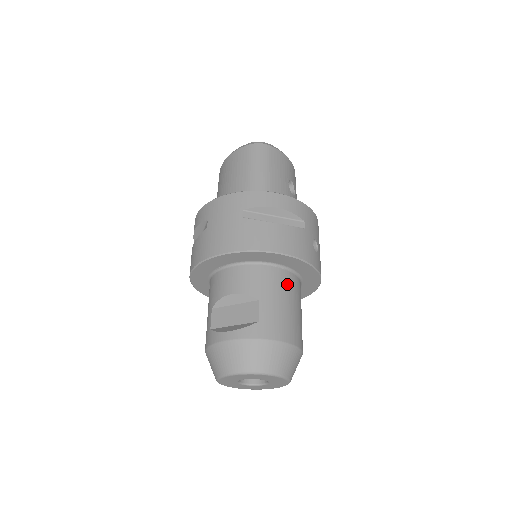
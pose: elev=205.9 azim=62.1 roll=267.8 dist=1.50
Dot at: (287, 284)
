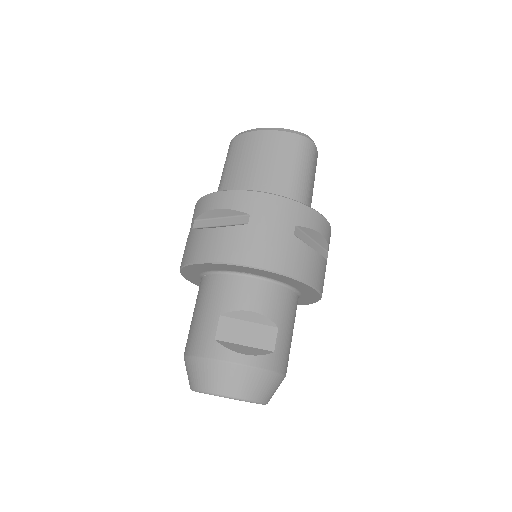
Dot at: occluded
